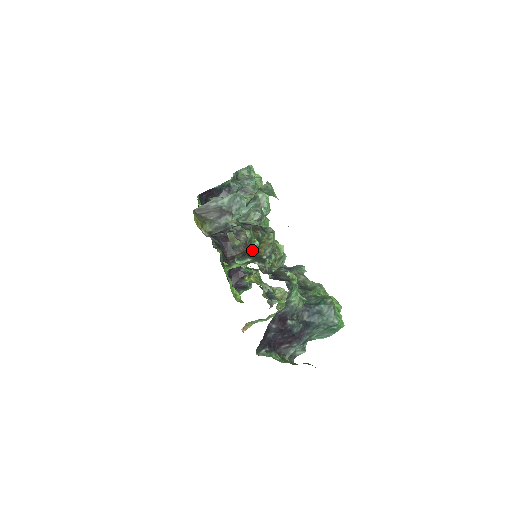
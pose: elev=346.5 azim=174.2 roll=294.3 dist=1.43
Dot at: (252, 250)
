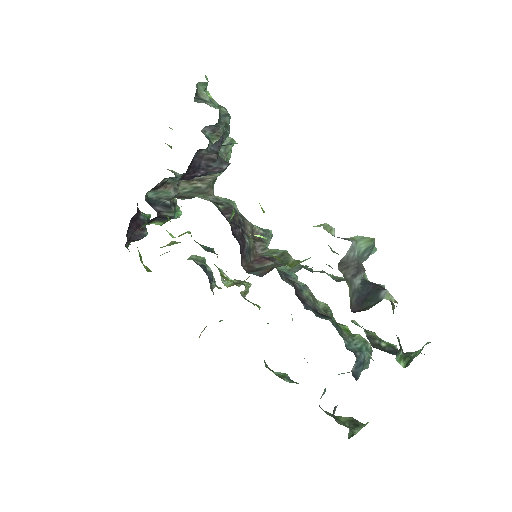
Dot at: occluded
